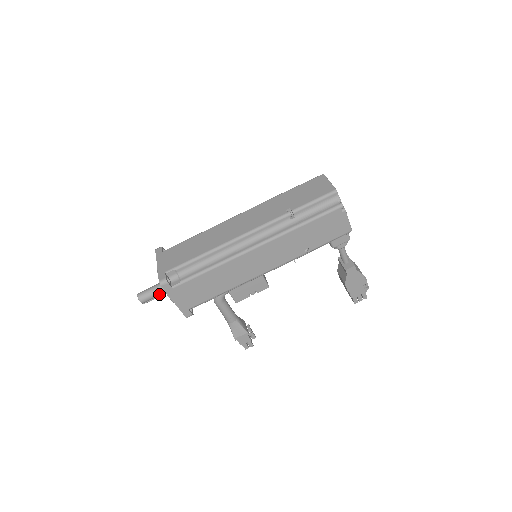
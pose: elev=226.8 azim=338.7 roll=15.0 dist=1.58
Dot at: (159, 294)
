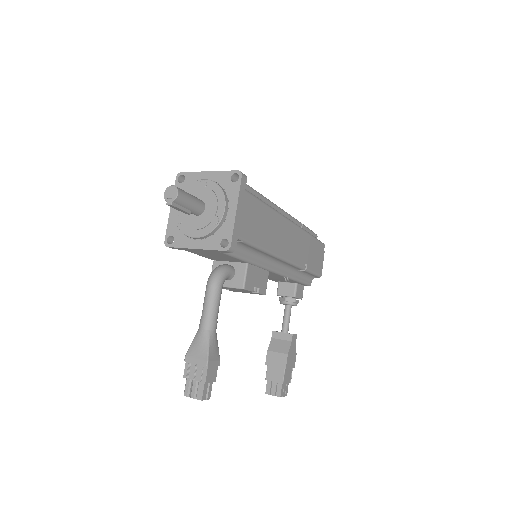
Dot at: (195, 205)
